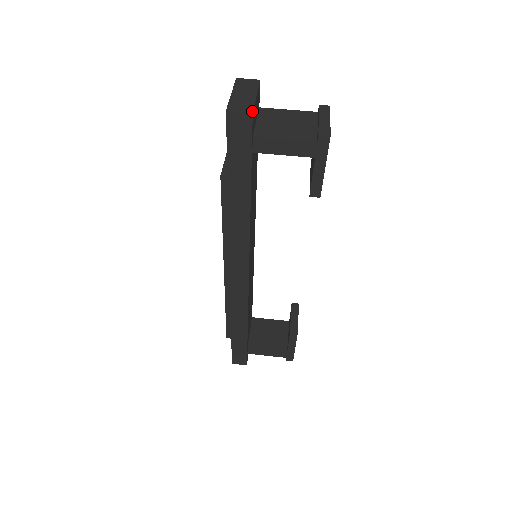
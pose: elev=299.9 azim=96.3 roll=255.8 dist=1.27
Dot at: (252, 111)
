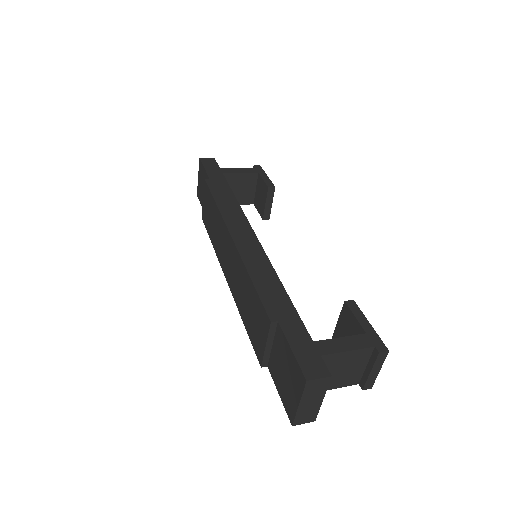
Dot at: (214, 159)
